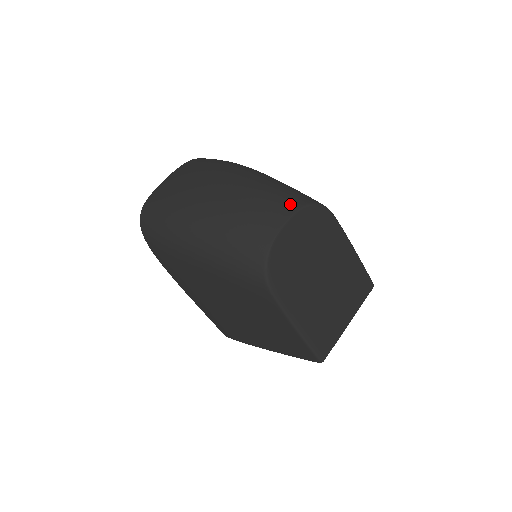
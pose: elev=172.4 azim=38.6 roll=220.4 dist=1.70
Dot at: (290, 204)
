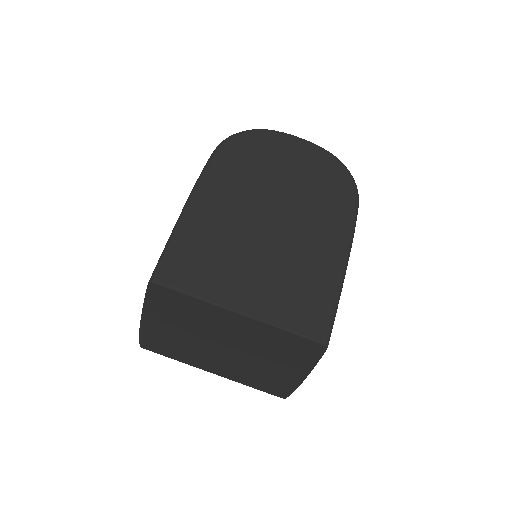
Dot at: occluded
